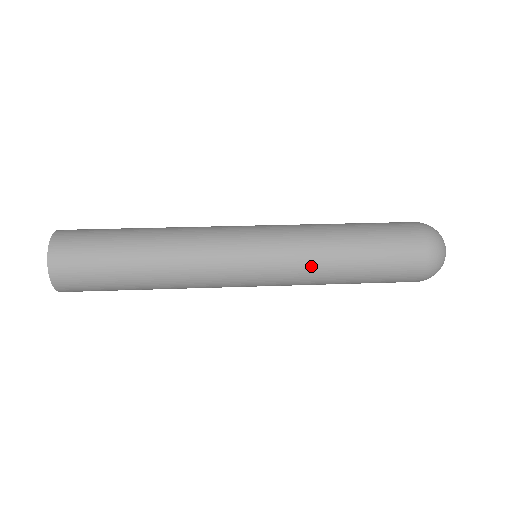
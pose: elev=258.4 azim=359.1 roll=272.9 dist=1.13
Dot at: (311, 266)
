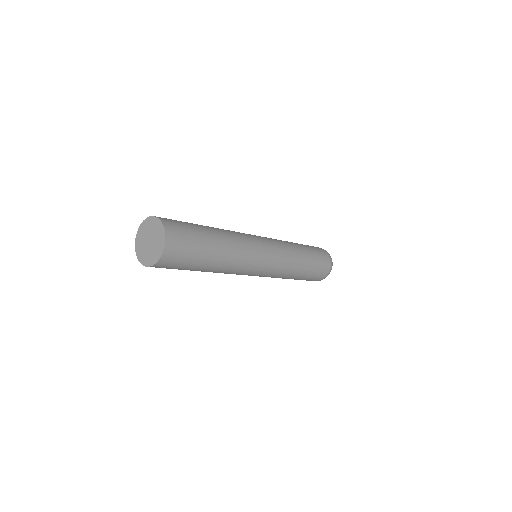
Dot at: (291, 264)
